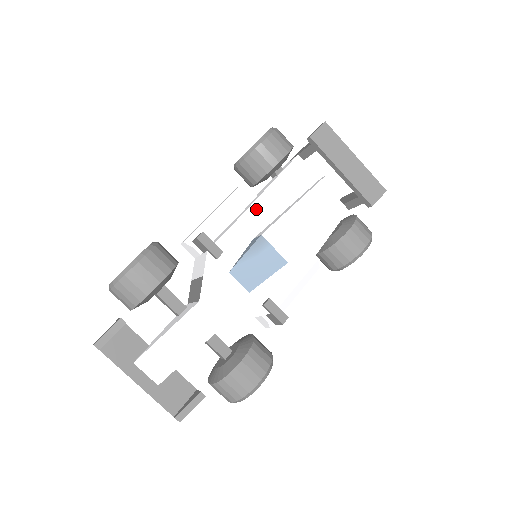
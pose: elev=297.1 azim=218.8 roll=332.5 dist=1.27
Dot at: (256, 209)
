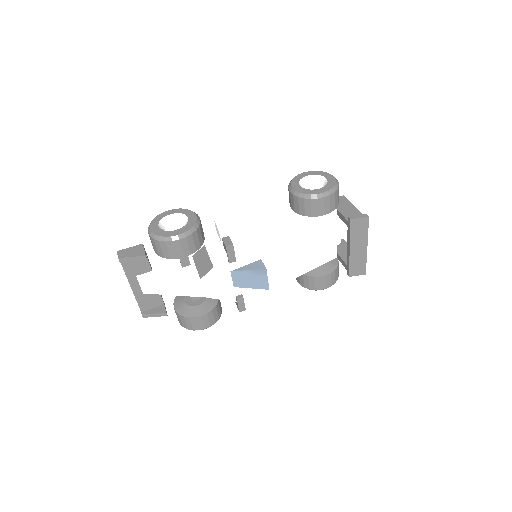
Dot at: (278, 240)
